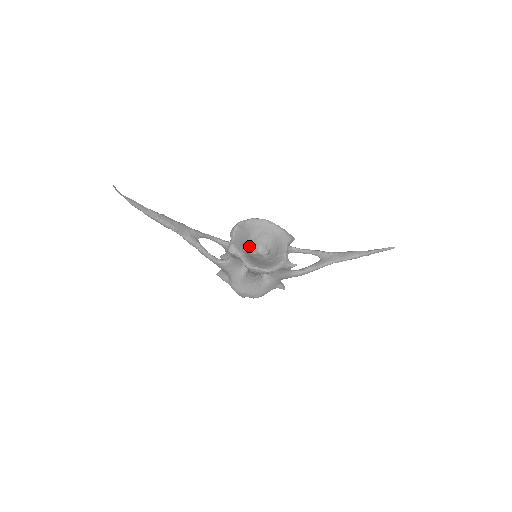
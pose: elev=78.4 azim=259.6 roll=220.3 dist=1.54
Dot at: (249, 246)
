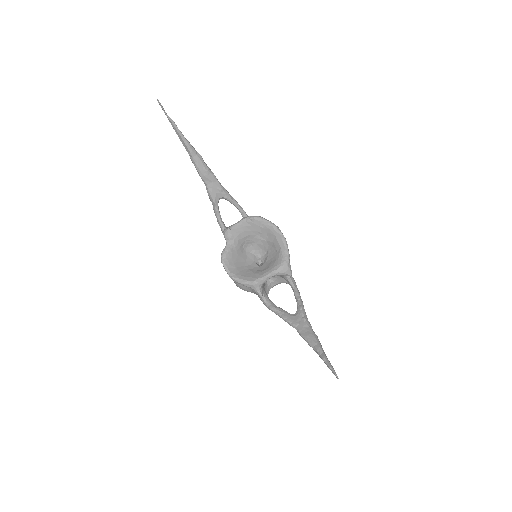
Dot at: (253, 243)
